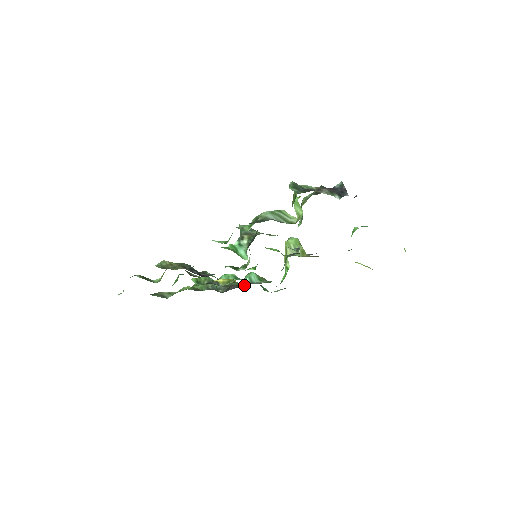
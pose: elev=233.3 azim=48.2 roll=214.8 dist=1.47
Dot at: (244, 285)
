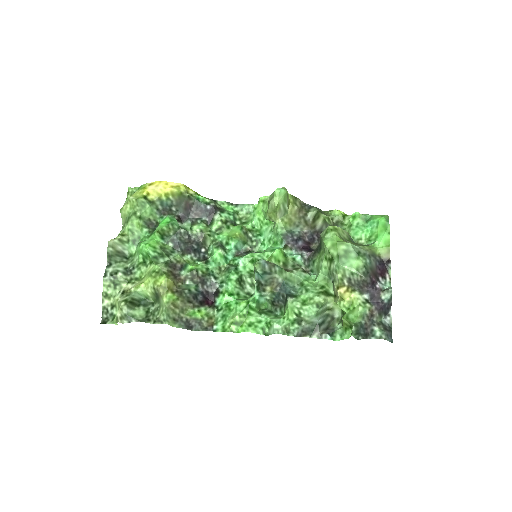
Dot at: (211, 217)
